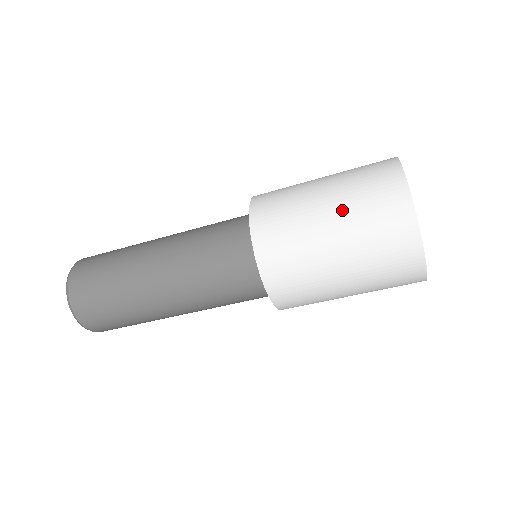
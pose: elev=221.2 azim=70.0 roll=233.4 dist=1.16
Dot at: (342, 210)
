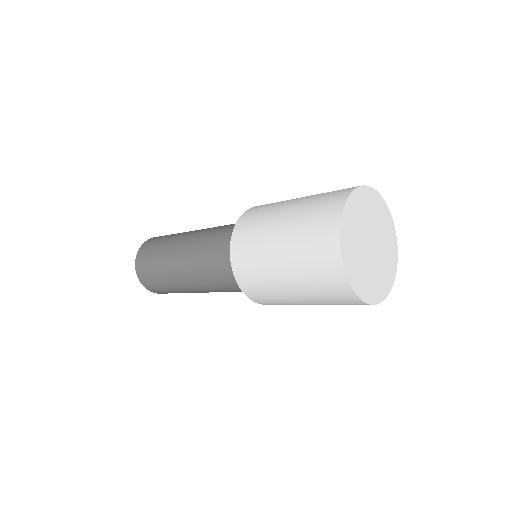
Dot at: (290, 247)
